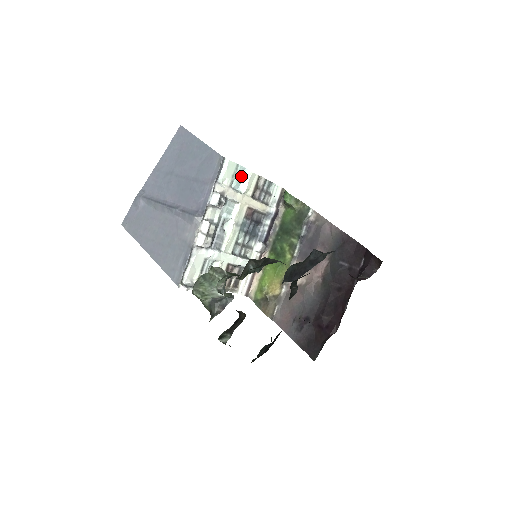
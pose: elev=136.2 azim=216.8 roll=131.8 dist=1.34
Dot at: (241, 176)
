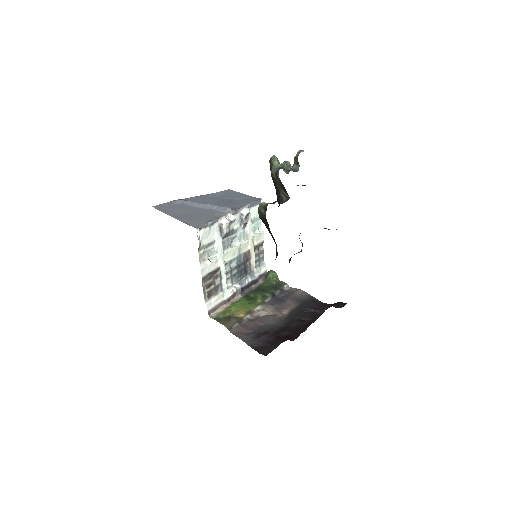
Dot at: (257, 228)
